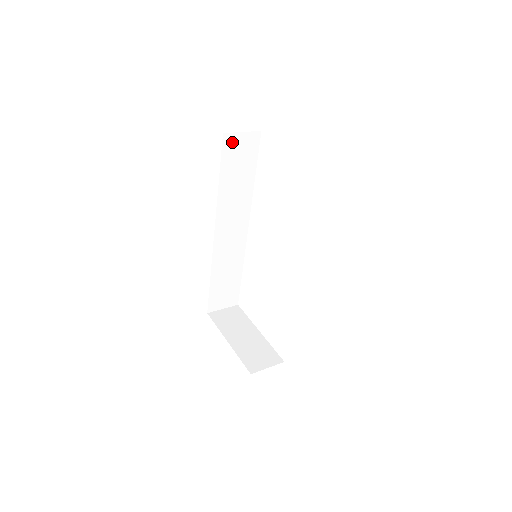
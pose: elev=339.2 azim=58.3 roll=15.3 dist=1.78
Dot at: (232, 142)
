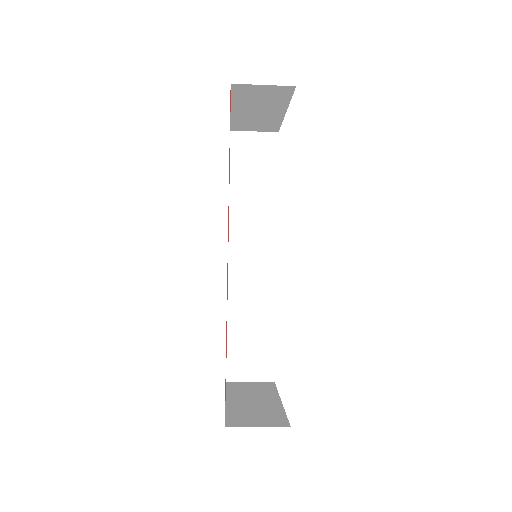
Dot at: (243, 142)
